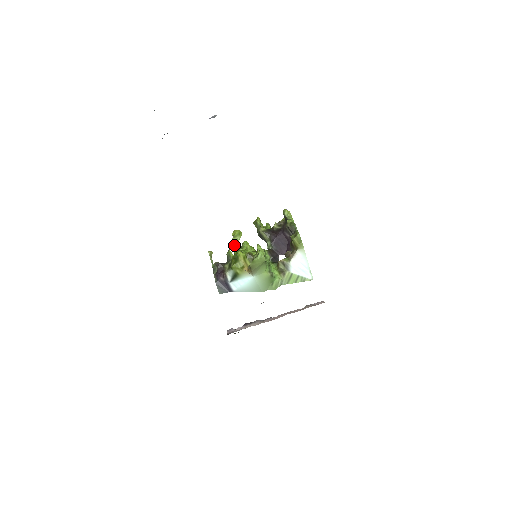
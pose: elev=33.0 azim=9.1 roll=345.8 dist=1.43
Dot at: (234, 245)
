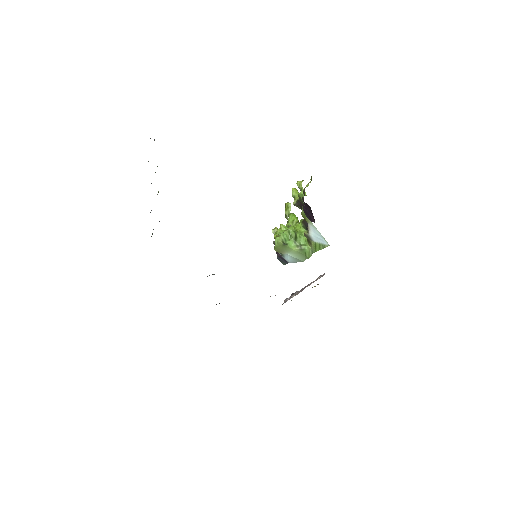
Dot at: occluded
